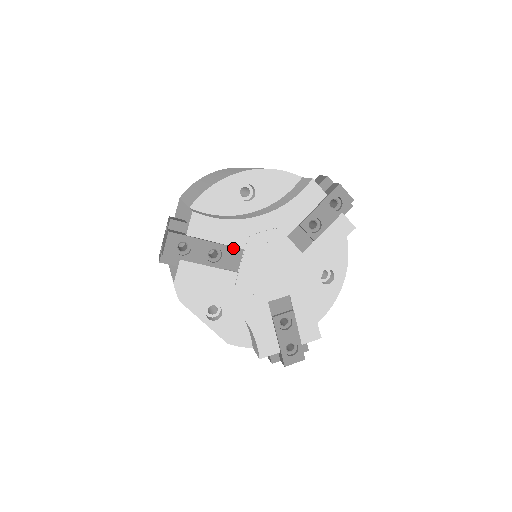
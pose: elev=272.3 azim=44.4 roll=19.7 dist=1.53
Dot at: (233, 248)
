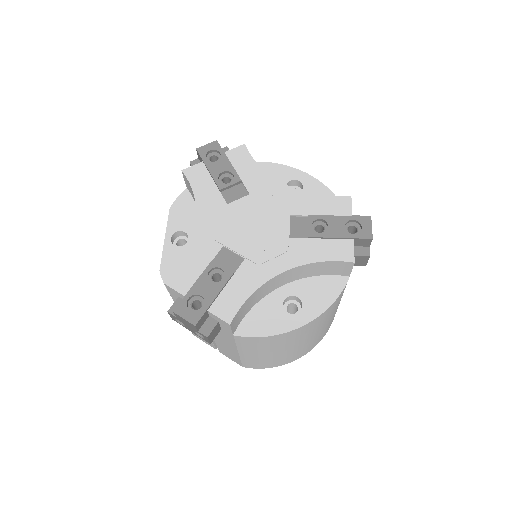
Dot at: (243, 188)
